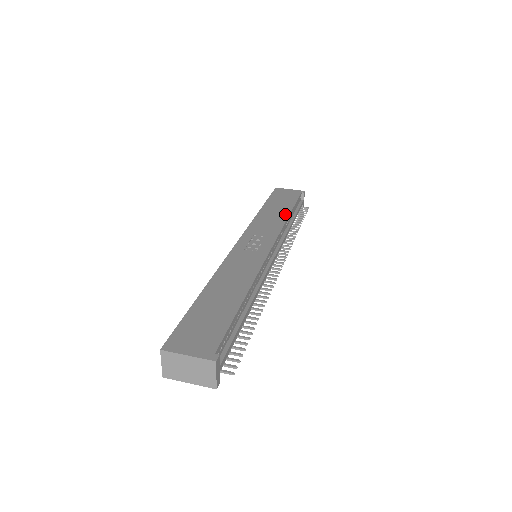
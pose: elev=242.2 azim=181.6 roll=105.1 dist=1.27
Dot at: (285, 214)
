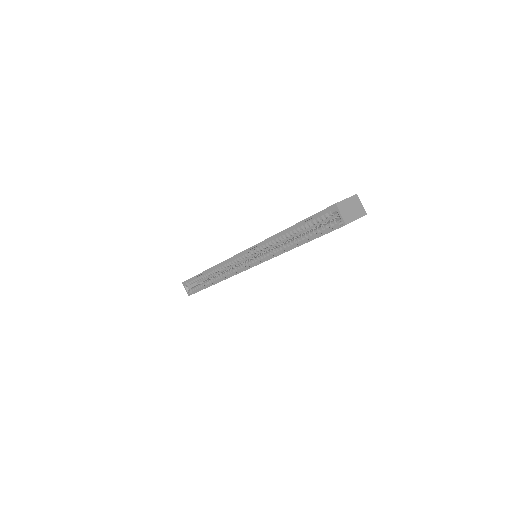
Dot at: occluded
